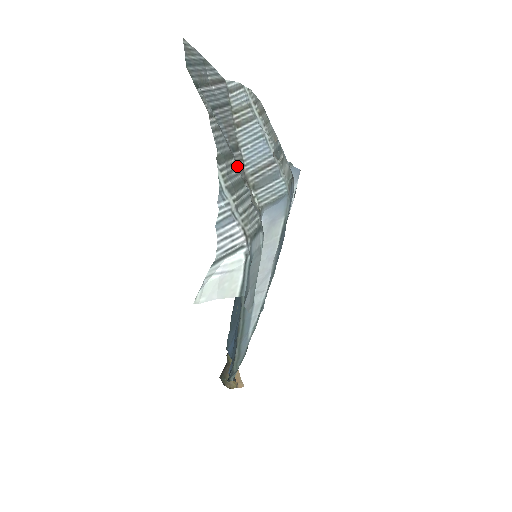
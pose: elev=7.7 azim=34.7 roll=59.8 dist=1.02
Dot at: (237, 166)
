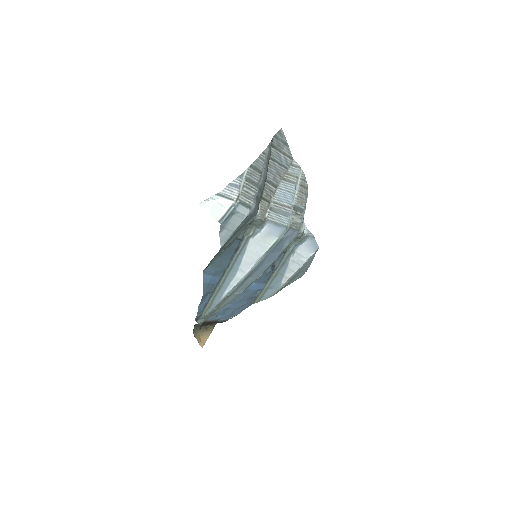
Dot at: (260, 178)
